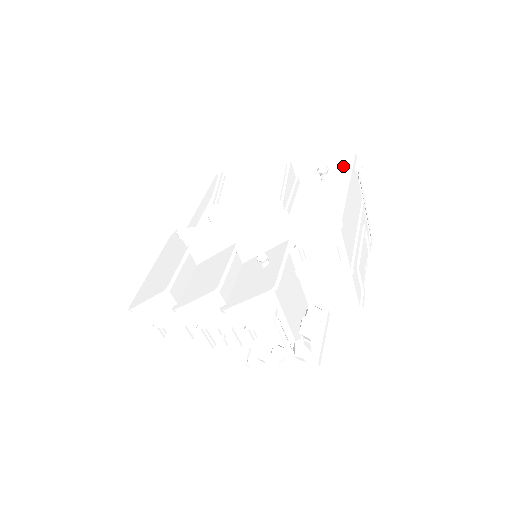
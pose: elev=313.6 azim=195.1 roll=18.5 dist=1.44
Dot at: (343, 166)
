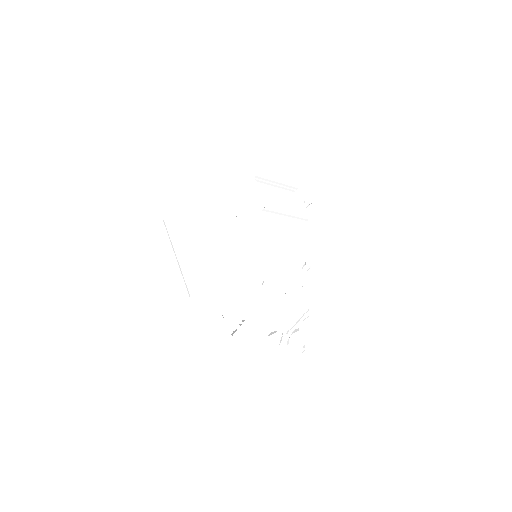
Dot at: occluded
